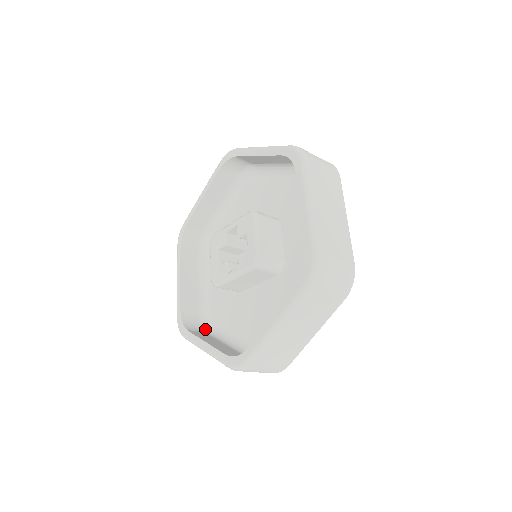
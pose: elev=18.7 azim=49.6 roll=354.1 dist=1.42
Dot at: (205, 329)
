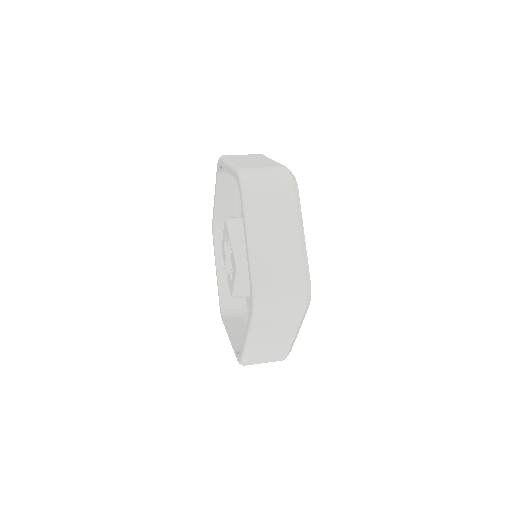
Dot at: occluded
